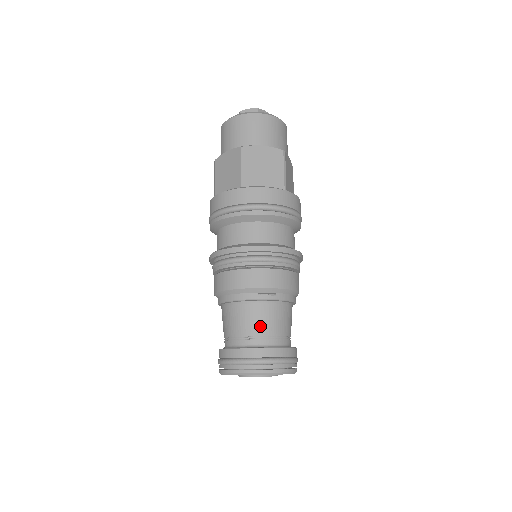
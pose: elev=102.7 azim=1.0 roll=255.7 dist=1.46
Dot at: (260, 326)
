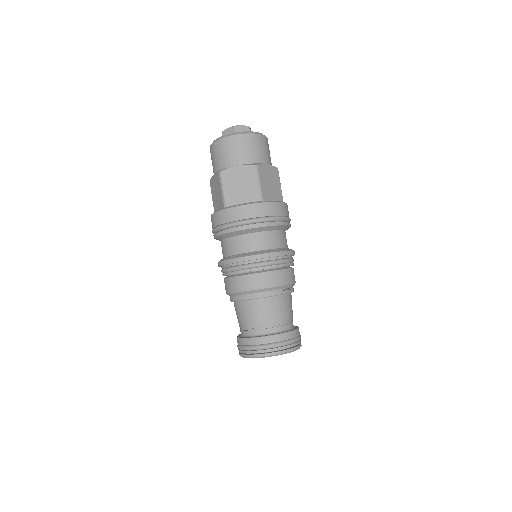
Dot at: (284, 315)
